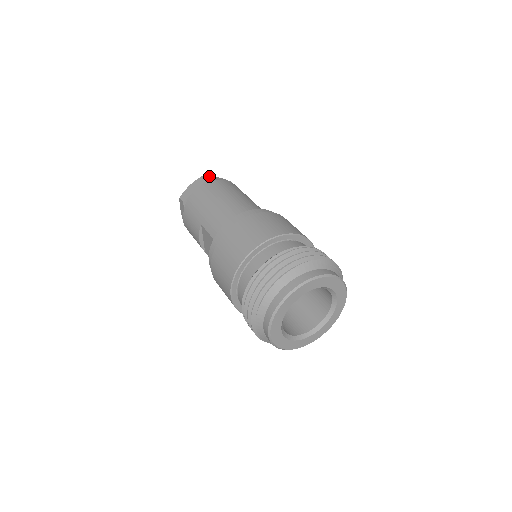
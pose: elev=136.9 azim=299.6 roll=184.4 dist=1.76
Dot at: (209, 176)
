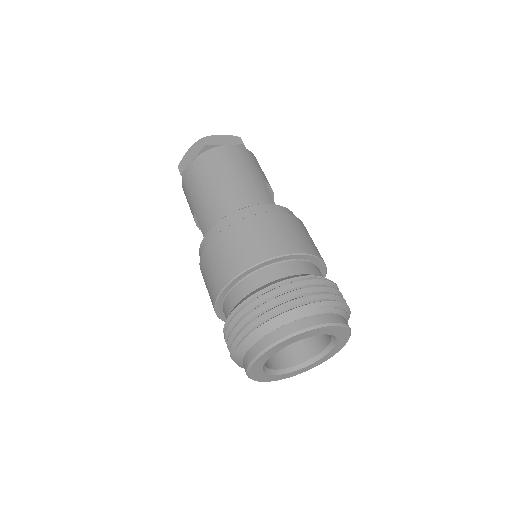
Dot at: (209, 138)
